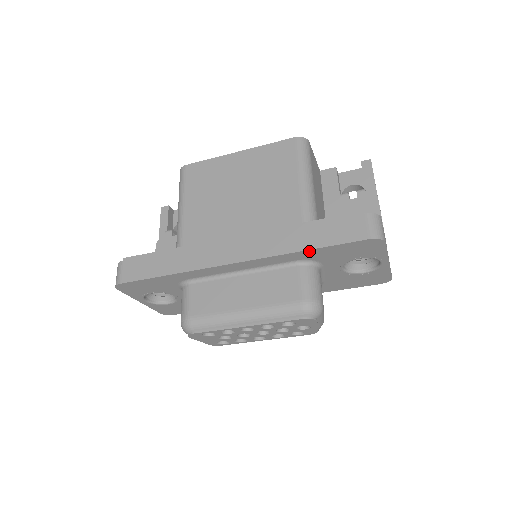
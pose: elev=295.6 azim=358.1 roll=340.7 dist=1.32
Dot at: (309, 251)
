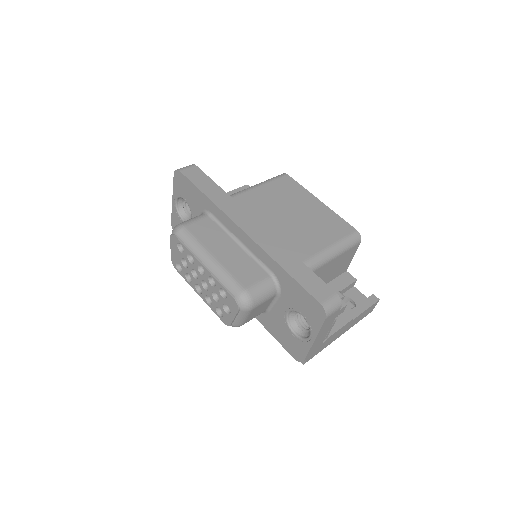
Dot at: (284, 272)
